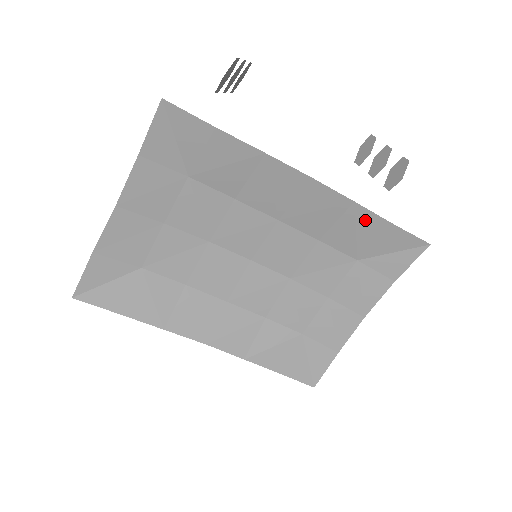
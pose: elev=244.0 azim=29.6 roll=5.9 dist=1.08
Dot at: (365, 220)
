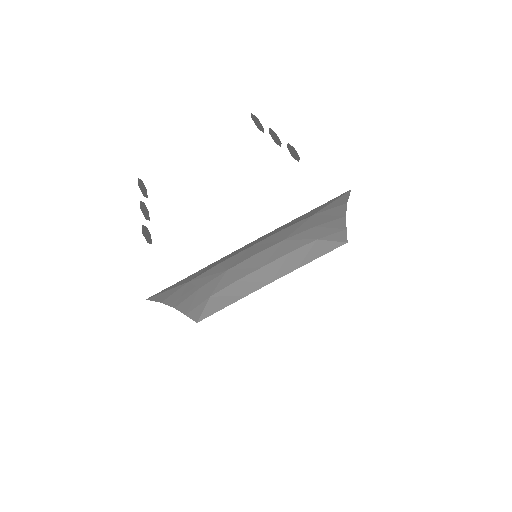
Dot at: (297, 219)
